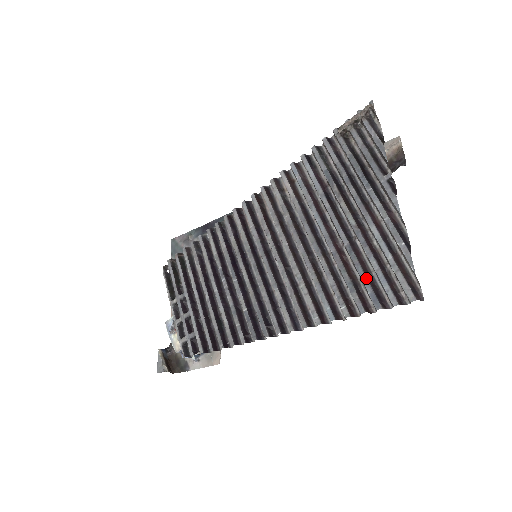
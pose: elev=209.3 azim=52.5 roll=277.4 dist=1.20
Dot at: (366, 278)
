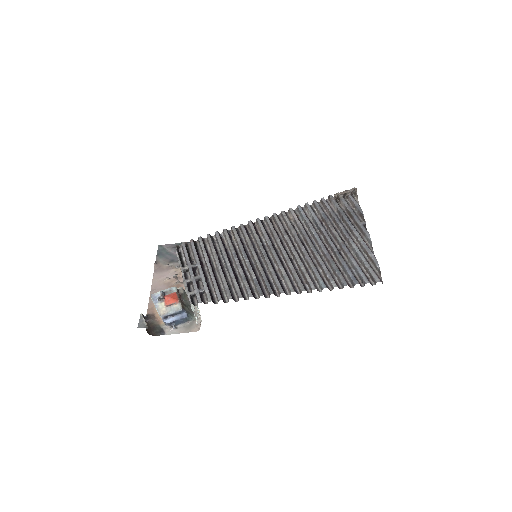
Dot at: (349, 268)
